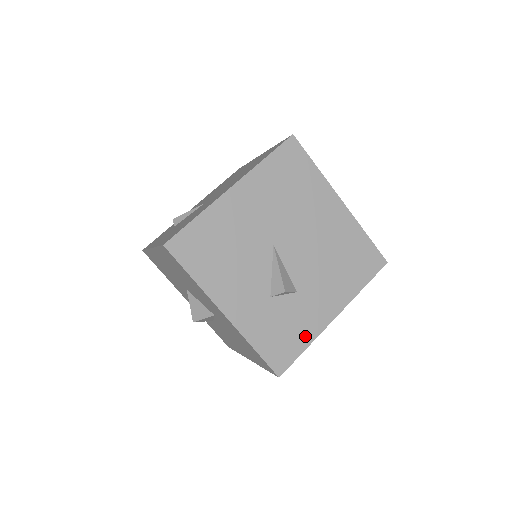
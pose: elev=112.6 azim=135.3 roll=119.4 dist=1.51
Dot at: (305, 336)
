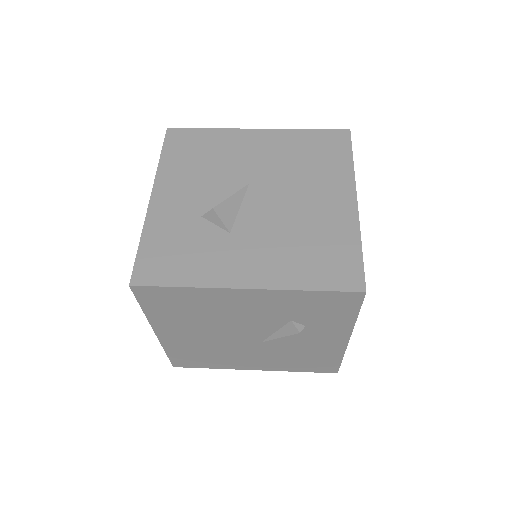
Dot at: (195, 275)
